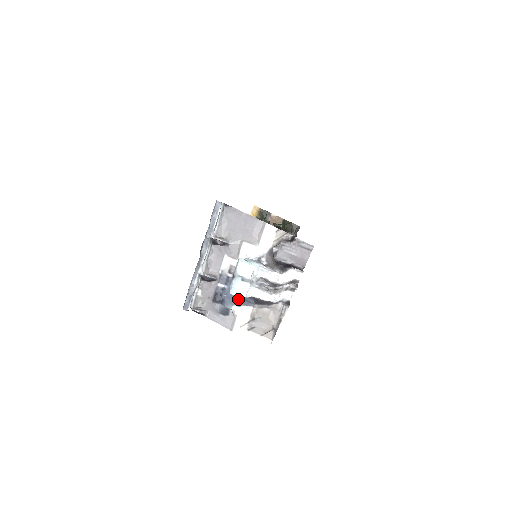
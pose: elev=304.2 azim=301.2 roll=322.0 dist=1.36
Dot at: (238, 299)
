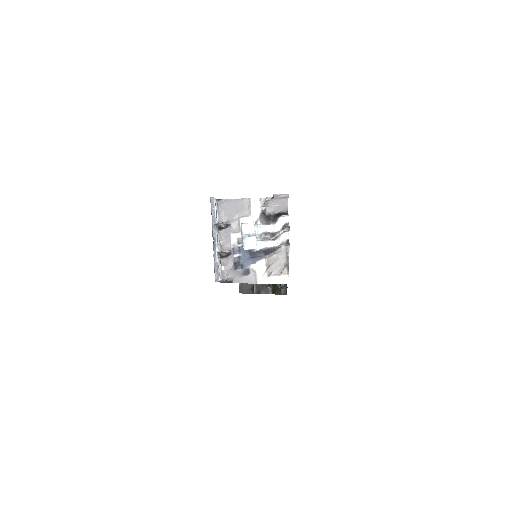
Dot at: (252, 259)
